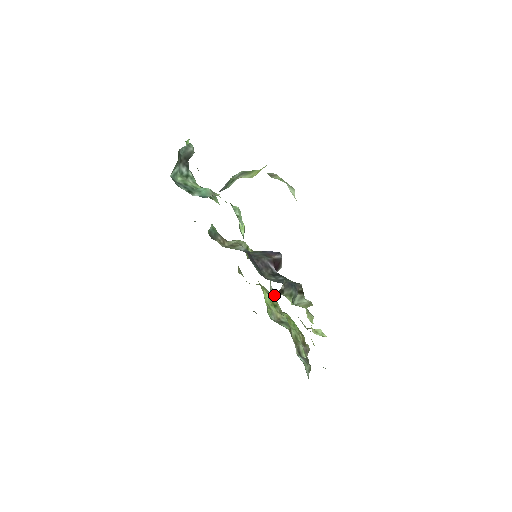
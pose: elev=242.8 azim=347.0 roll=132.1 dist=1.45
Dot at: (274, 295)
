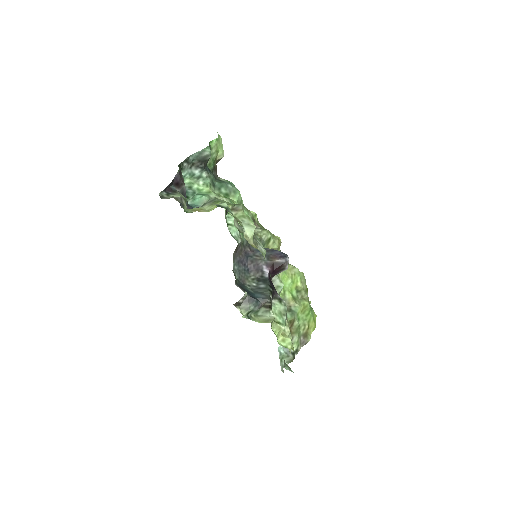
Dot at: (277, 289)
